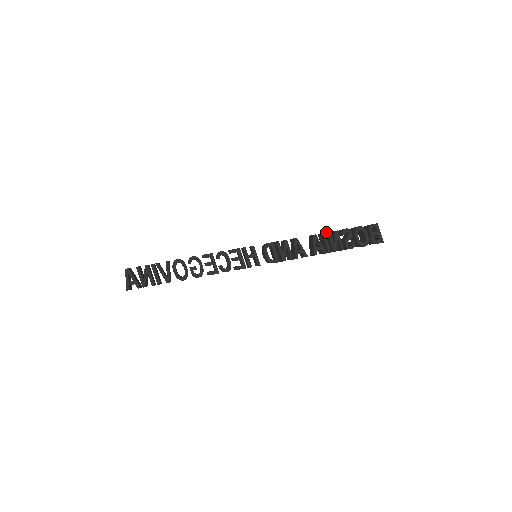
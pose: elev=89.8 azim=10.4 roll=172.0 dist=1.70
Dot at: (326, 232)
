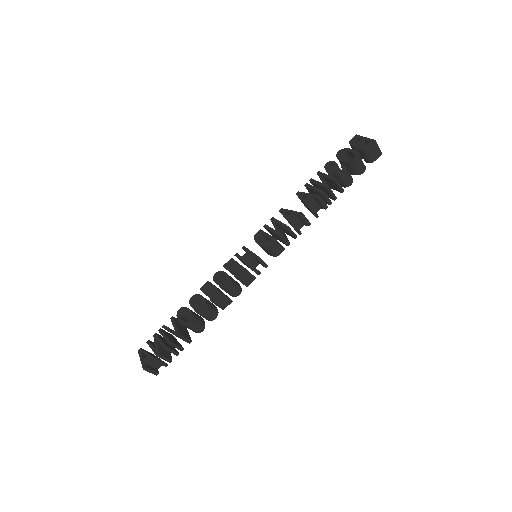
Dot at: occluded
